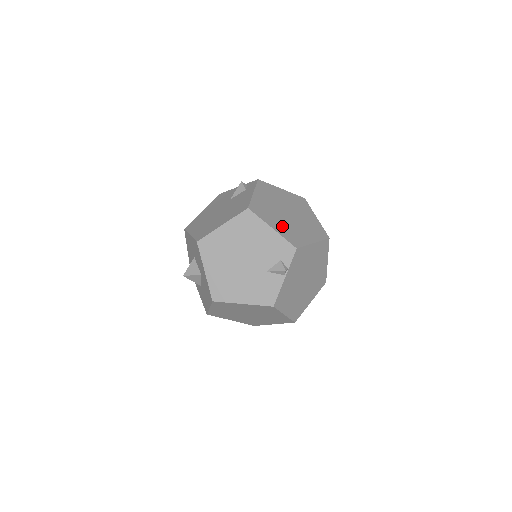
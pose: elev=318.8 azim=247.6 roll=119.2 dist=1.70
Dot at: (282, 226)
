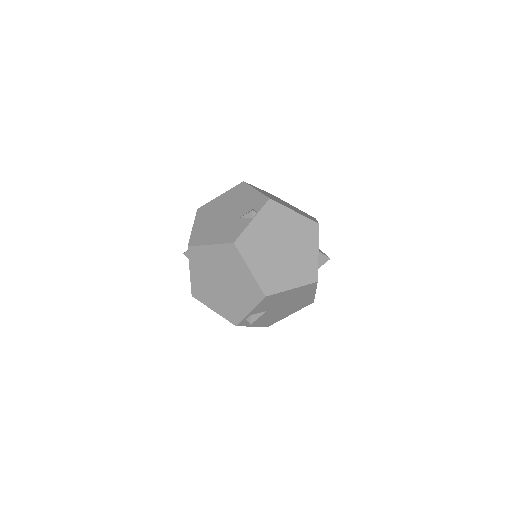
Dot at: occluded
